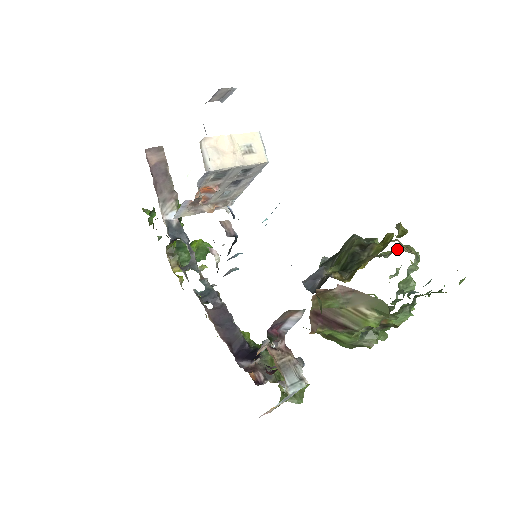
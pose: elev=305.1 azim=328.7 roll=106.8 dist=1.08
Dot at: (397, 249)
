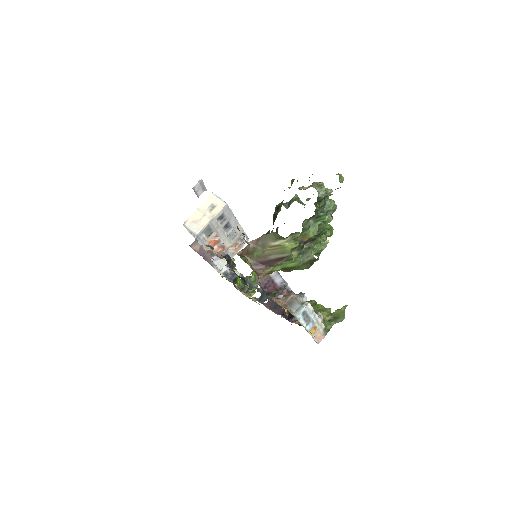
Dot at: occluded
